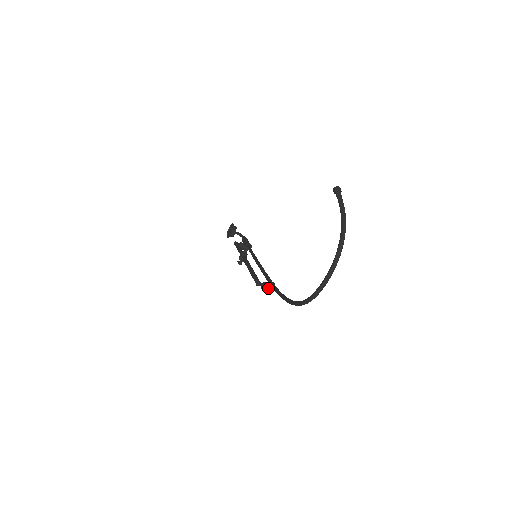
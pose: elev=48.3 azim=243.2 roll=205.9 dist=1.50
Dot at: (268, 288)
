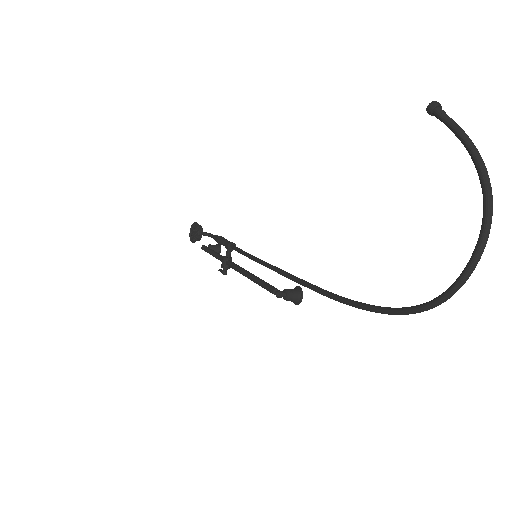
Dot at: (294, 296)
